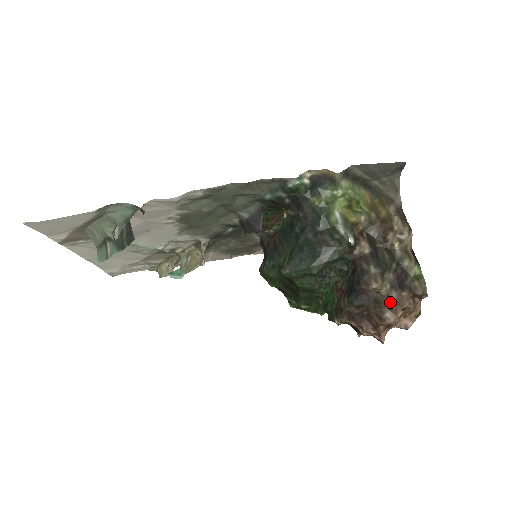
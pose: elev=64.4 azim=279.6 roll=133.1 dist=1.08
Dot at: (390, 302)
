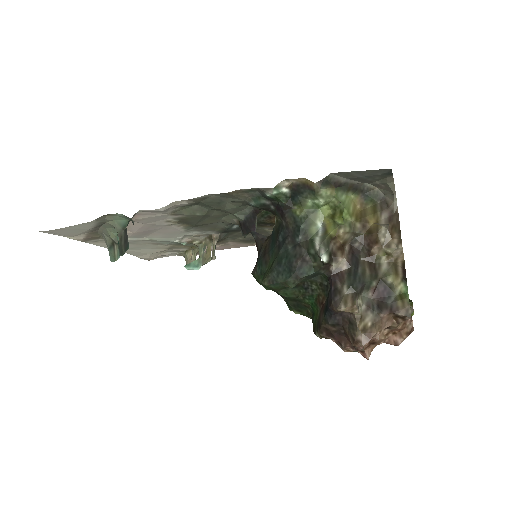
Dot at: (364, 324)
